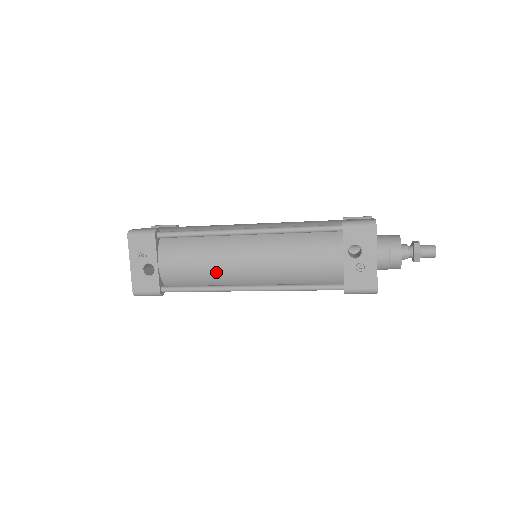
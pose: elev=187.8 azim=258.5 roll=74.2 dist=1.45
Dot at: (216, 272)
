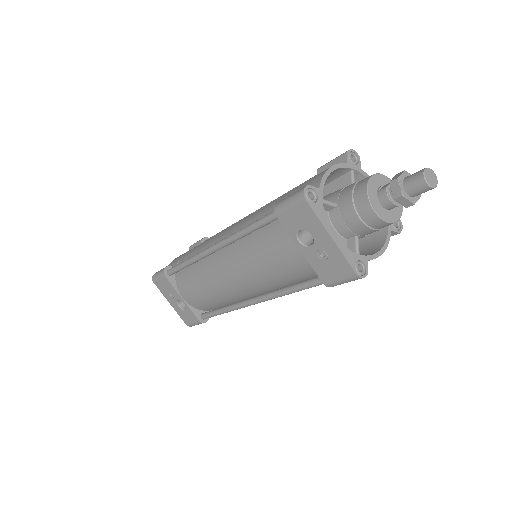
Dot at: (220, 294)
